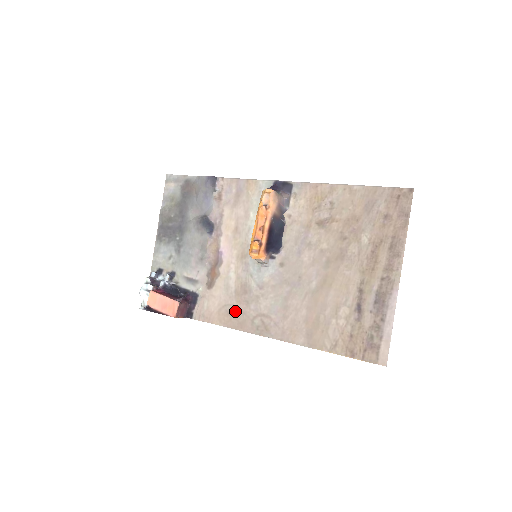
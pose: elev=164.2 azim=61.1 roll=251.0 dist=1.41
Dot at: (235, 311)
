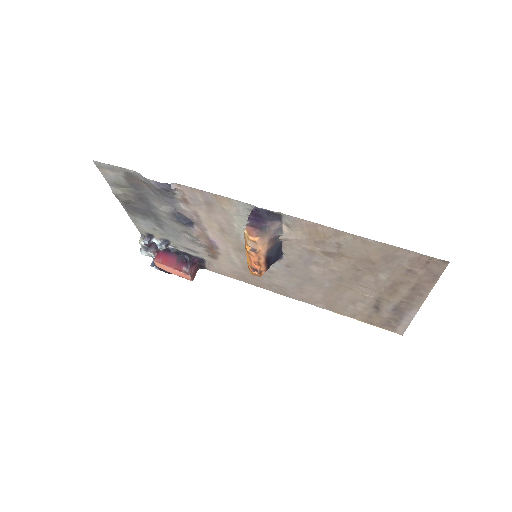
Dot at: (249, 277)
